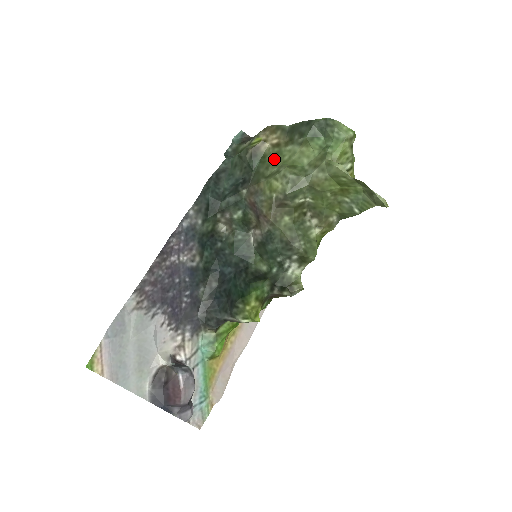
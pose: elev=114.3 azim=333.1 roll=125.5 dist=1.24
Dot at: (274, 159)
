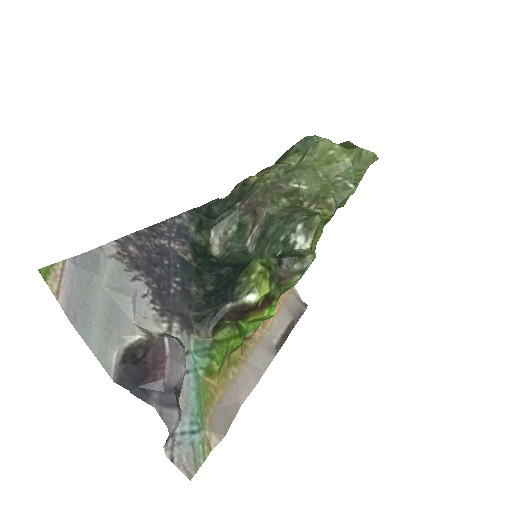
Dot at: occluded
